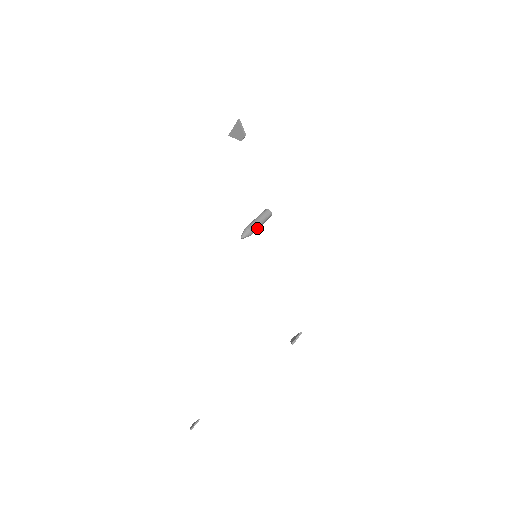
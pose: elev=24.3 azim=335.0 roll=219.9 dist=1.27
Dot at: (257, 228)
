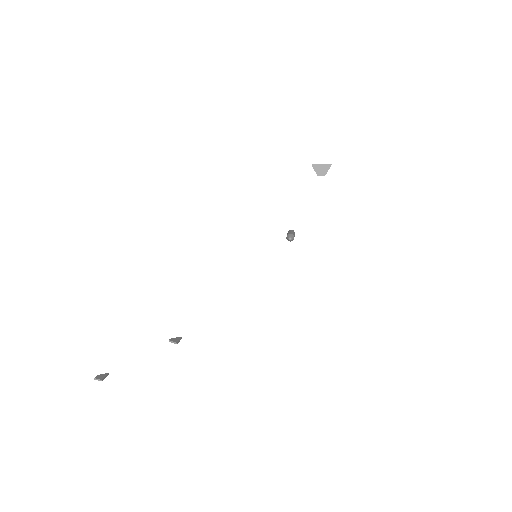
Dot at: occluded
